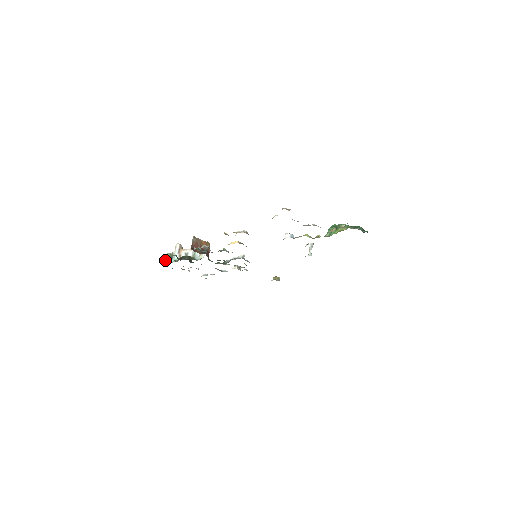
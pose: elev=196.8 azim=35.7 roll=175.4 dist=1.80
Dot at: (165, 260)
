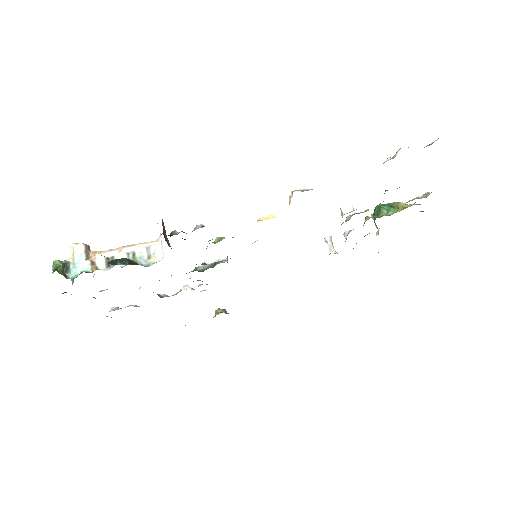
Dot at: (58, 272)
